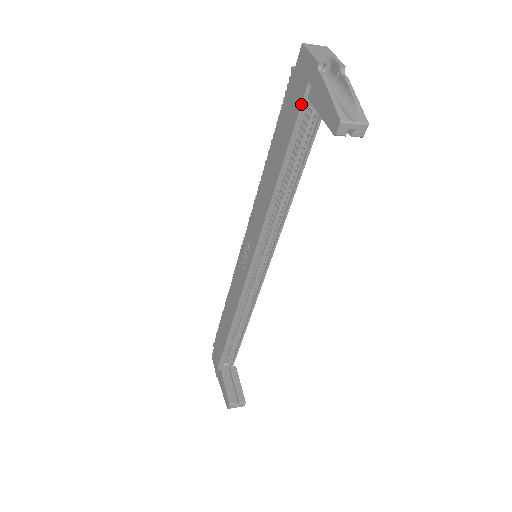
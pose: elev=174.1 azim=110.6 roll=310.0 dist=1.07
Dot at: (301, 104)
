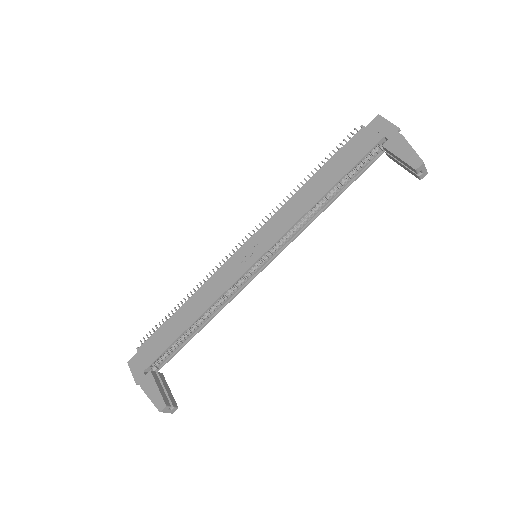
Dot at: (372, 148)
